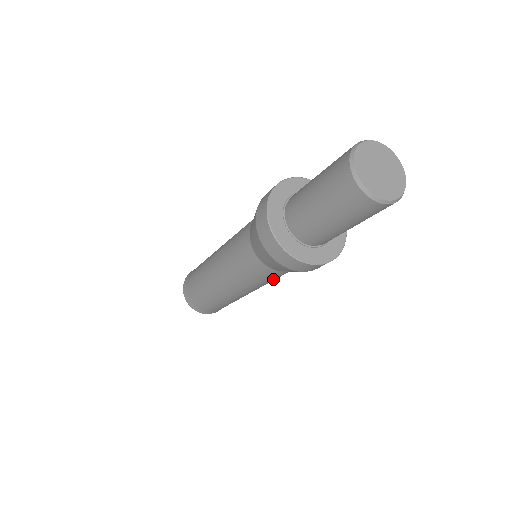
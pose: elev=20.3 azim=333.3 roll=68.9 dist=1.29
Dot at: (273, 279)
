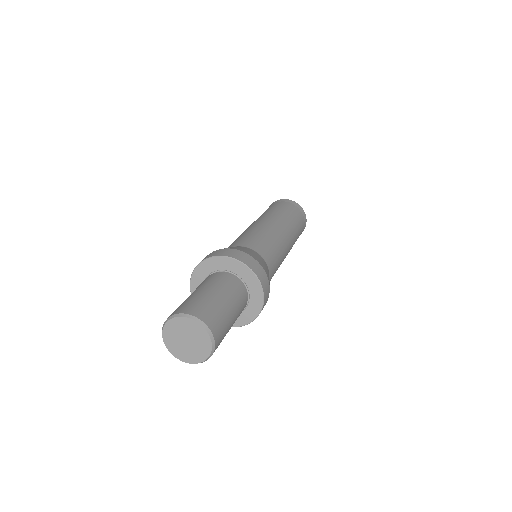
Dot at: (273, 275)
